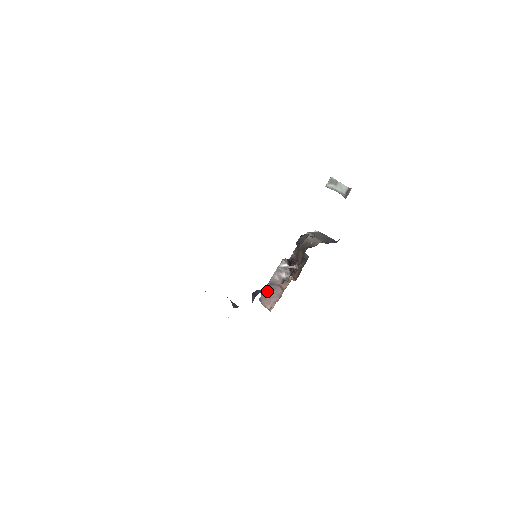
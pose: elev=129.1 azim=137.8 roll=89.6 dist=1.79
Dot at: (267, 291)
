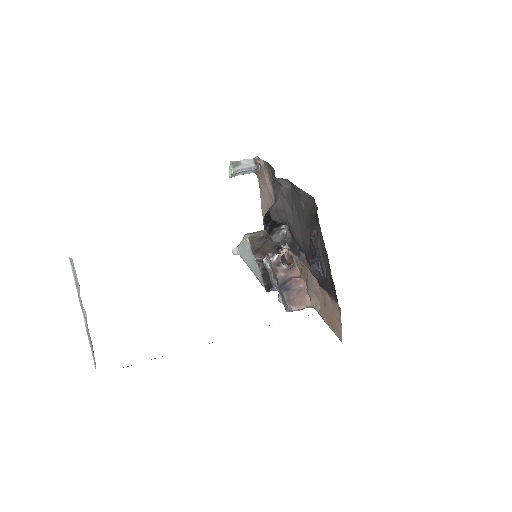
Dot at: (288, 293)
